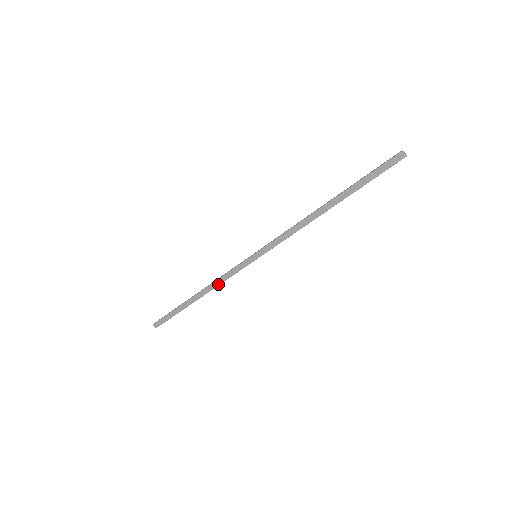
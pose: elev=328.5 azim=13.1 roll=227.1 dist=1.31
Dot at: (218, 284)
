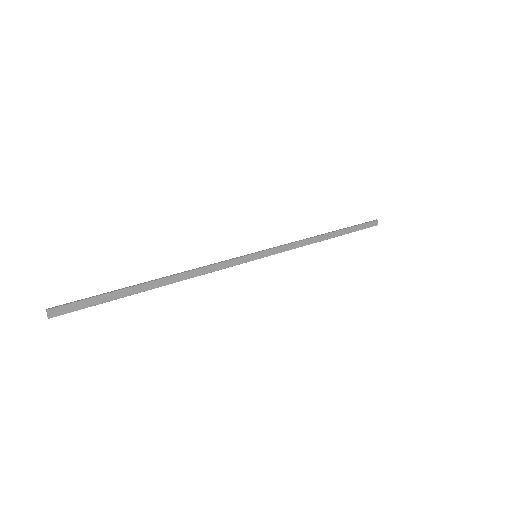
Dot at: (199, 274)
